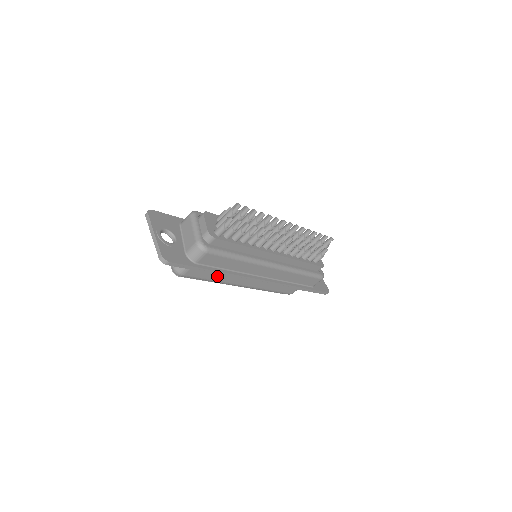
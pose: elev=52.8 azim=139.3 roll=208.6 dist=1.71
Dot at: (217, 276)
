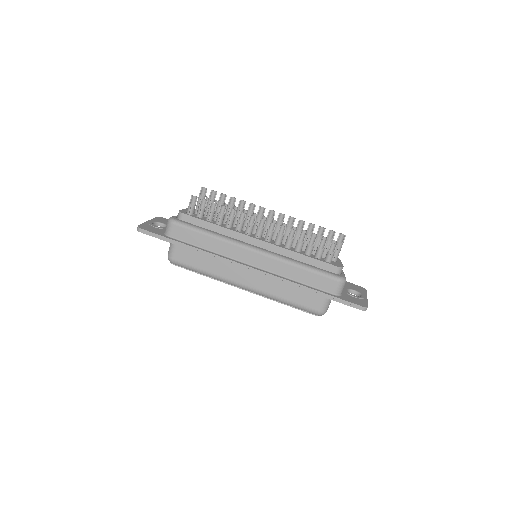
Dot at: (206, 265)
